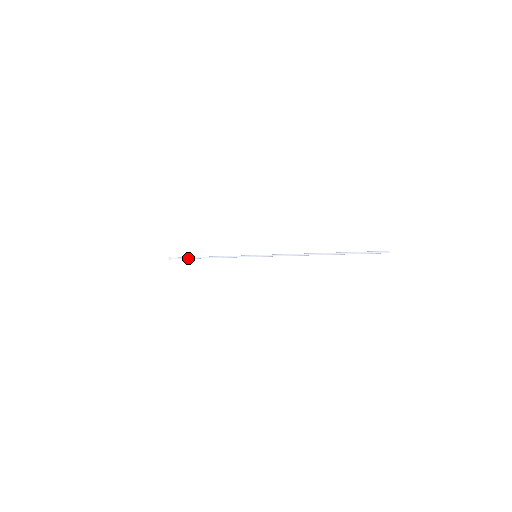
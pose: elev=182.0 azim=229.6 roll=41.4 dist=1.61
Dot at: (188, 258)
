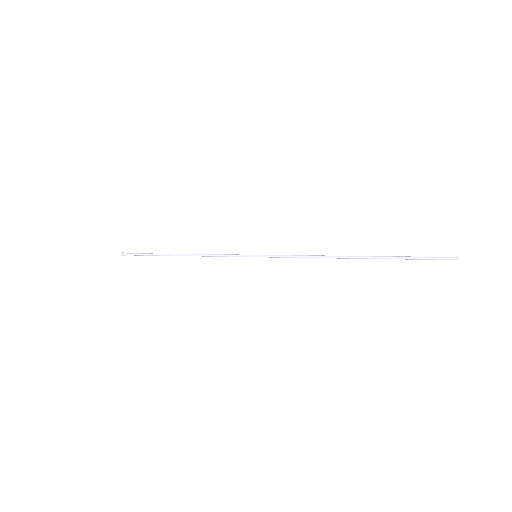
Dot at: occluded
